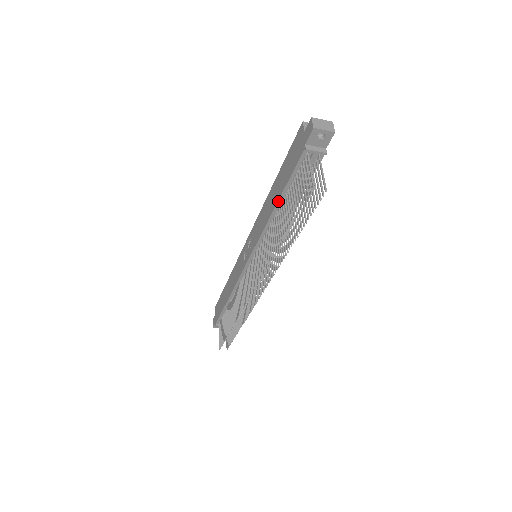
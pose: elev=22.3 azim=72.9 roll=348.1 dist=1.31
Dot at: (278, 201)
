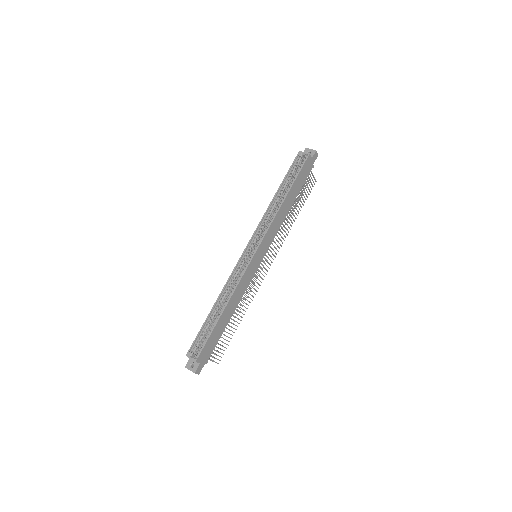
Dot at: occluded
